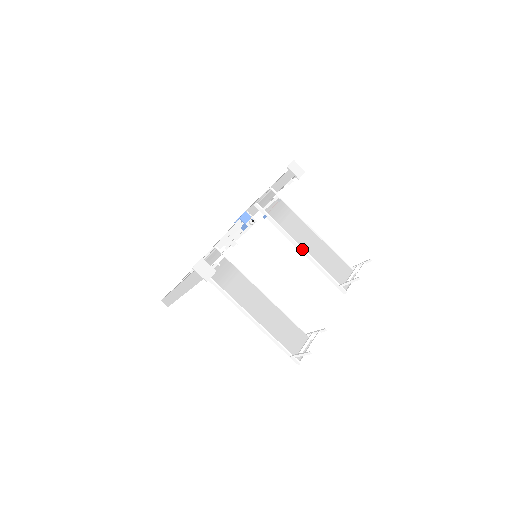
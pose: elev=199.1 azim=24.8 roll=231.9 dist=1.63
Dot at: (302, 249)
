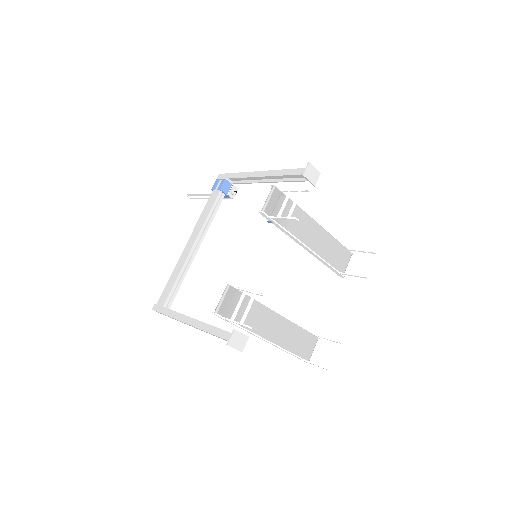
Dot at: (307, 248)
